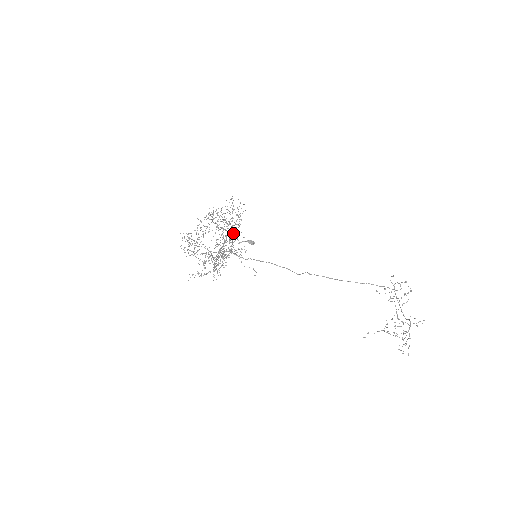
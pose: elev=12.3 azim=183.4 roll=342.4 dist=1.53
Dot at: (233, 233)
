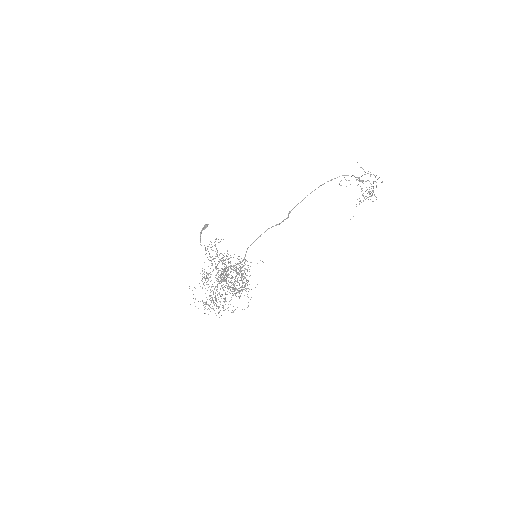
Dot at: occluded
